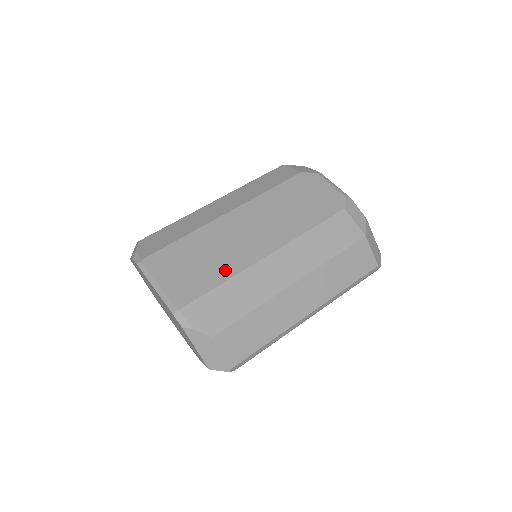
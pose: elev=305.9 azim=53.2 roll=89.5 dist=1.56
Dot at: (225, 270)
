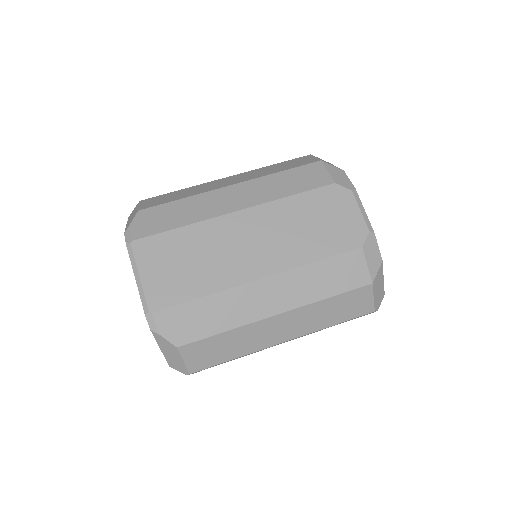
Dot at: (211, 282)
